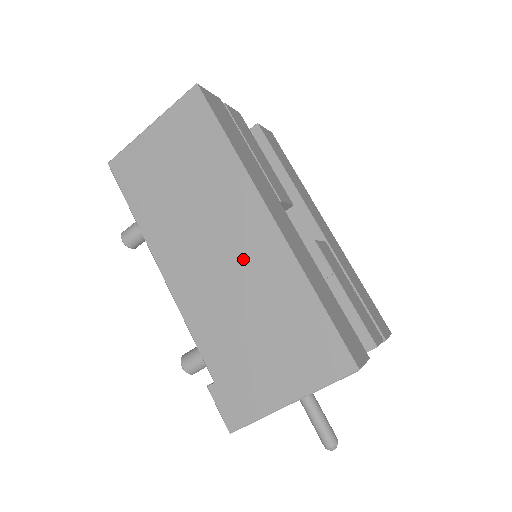
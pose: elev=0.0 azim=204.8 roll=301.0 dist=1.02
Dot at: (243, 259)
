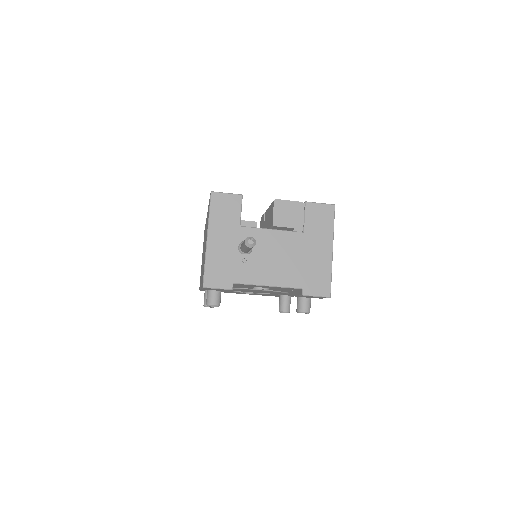
Dot at: occluded
